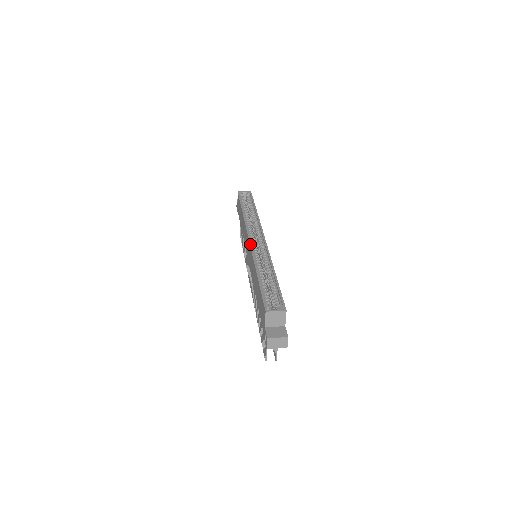
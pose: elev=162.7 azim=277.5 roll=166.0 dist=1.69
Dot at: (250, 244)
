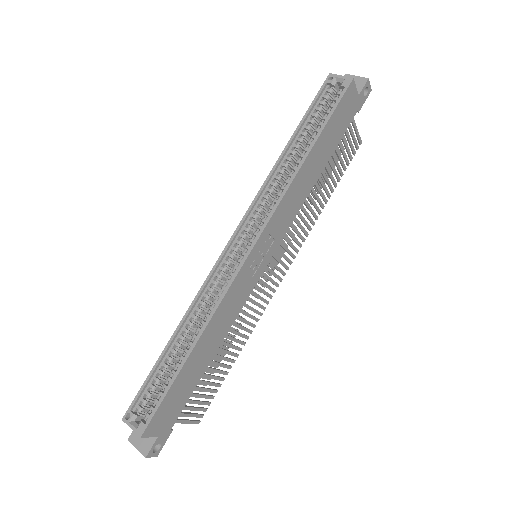
Dot at: (219, 257)
